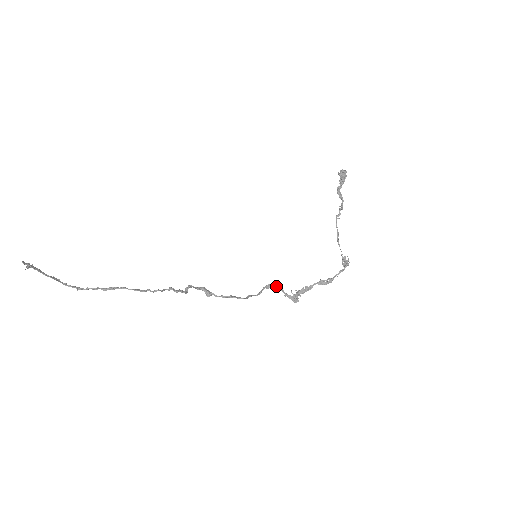
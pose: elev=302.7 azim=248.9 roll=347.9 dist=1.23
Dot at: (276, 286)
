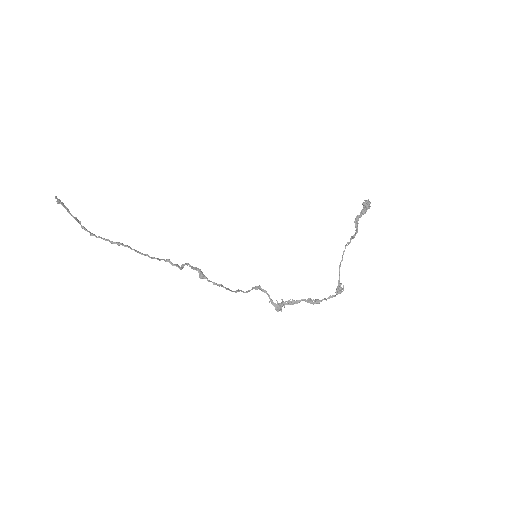
Dot at: (264, 290)
